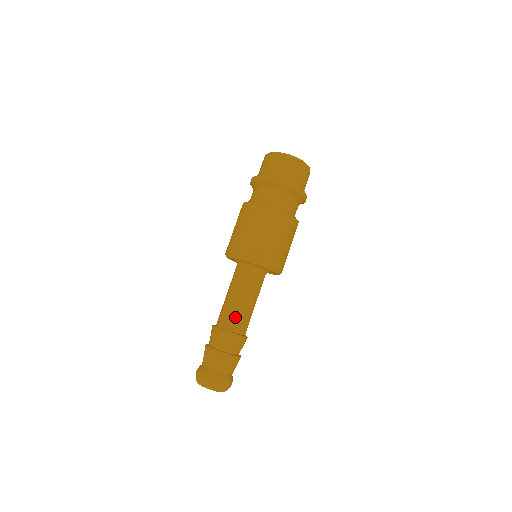
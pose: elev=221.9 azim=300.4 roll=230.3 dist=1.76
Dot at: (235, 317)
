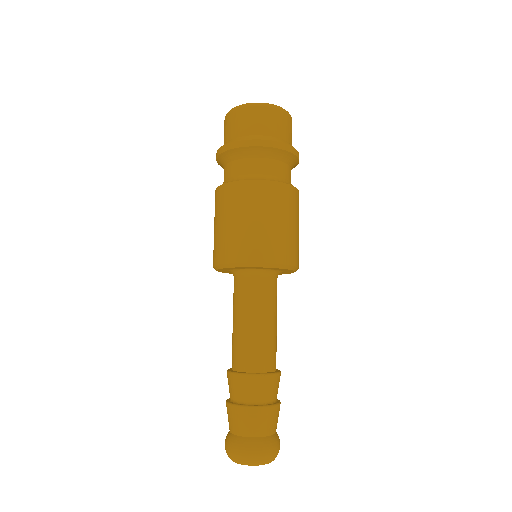
Dot at: (238, 349)
